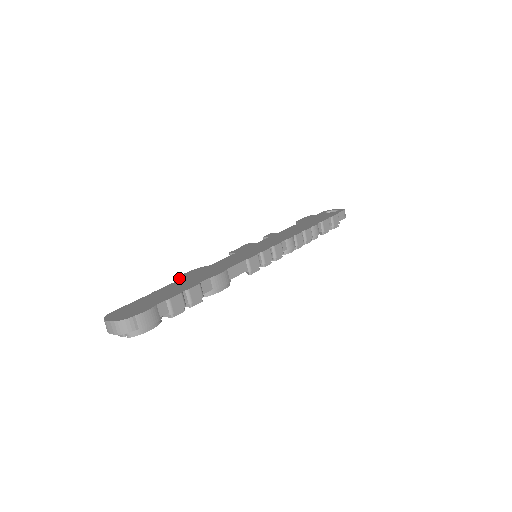
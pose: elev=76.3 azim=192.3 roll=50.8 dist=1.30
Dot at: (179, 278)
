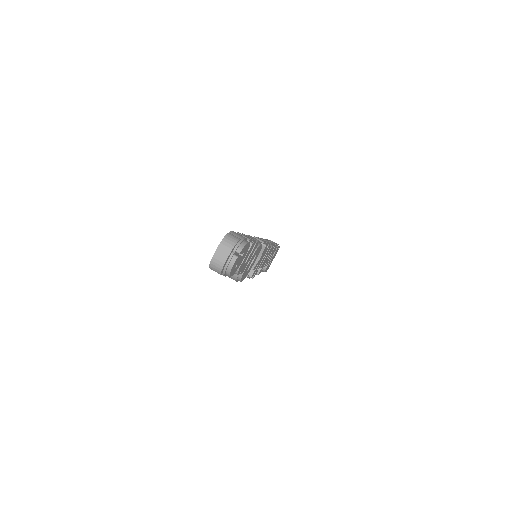
Dot at: occluded
